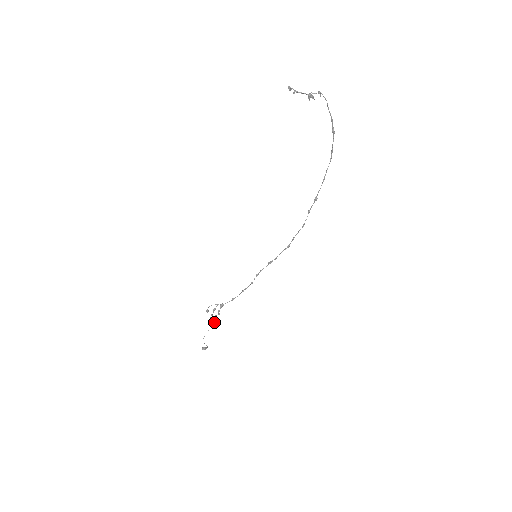
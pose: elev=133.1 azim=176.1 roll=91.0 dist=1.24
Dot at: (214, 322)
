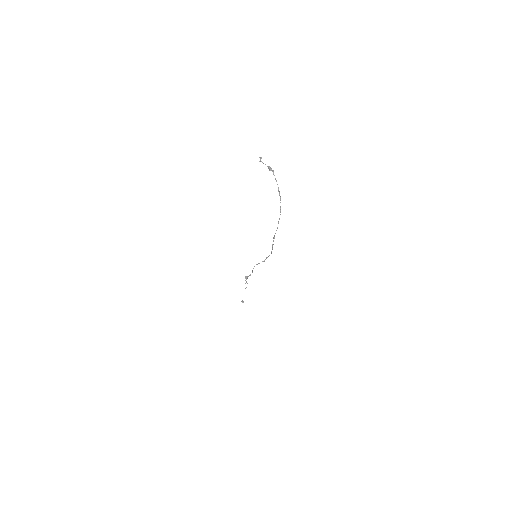
Dot at: (246, 287)
